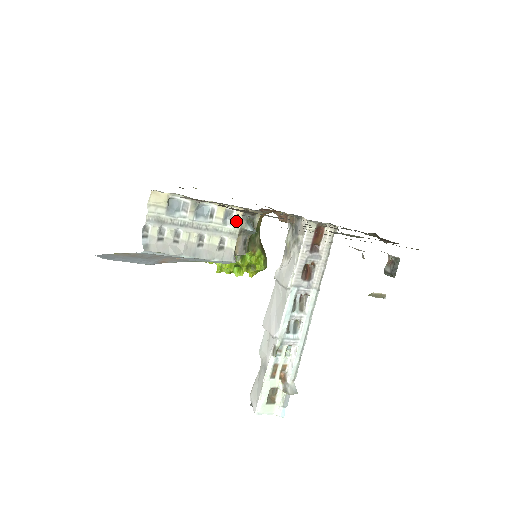
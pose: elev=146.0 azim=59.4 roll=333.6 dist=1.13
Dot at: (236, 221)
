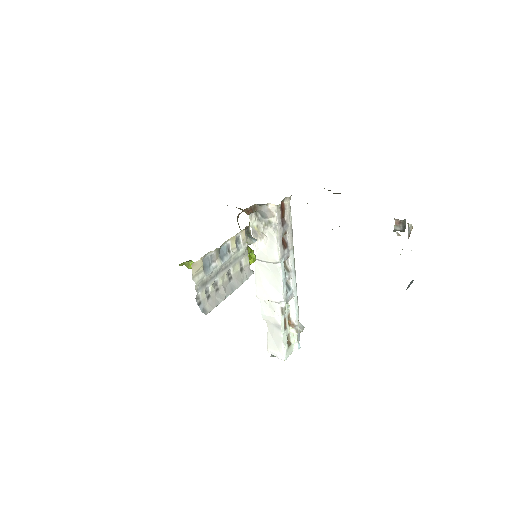
Dot at: (243, 242)
